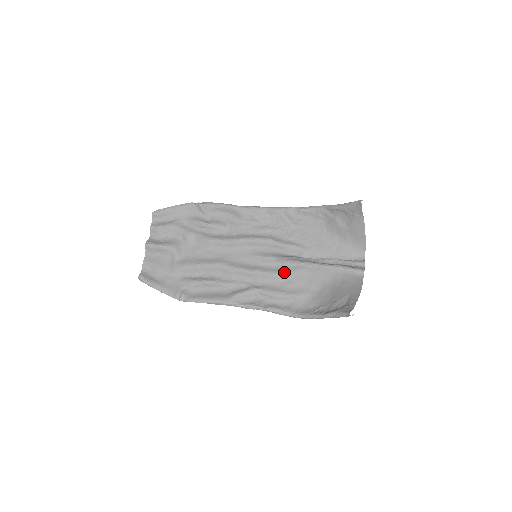
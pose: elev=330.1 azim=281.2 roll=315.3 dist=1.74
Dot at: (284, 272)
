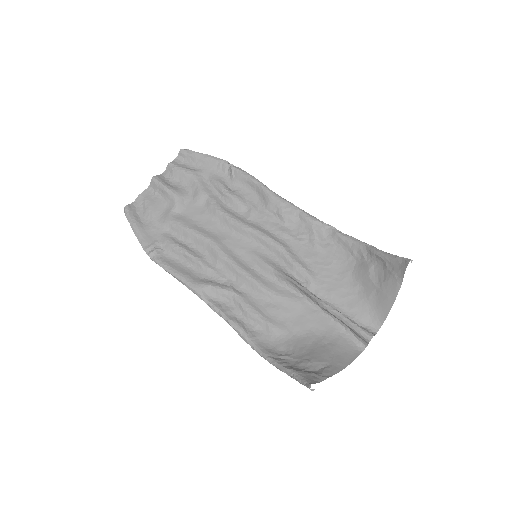
Dot at: (275, 292)
